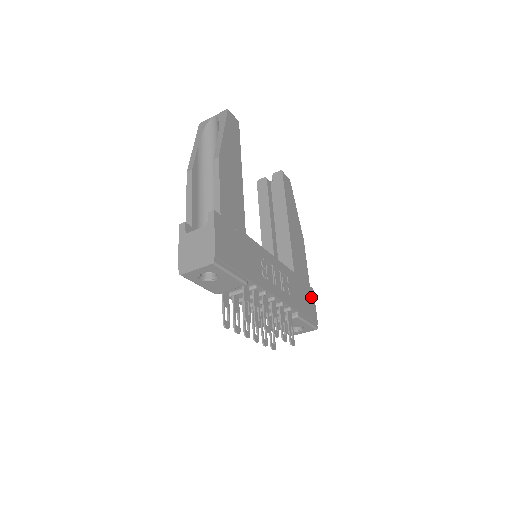
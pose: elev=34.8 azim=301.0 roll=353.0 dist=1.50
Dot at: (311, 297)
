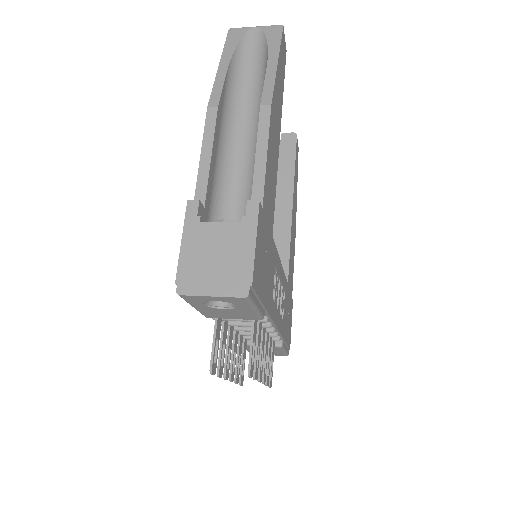
Dot at: (291, 313)
